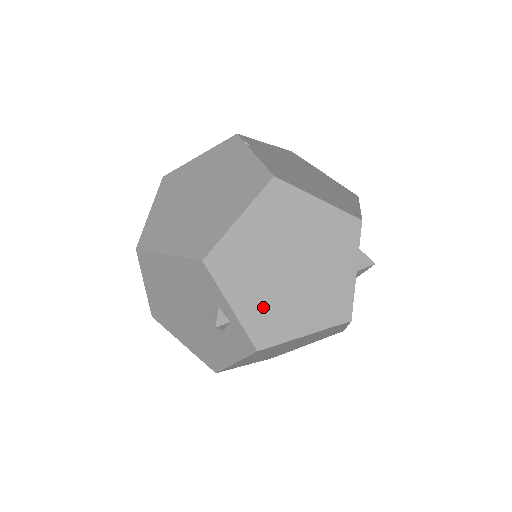
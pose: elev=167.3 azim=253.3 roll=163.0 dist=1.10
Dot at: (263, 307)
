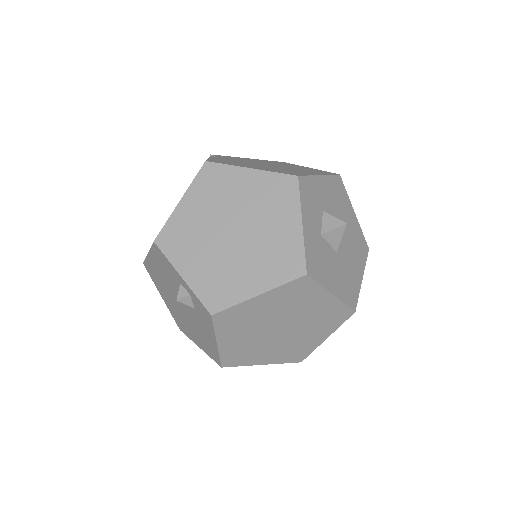
Dot at: (211, 273)
